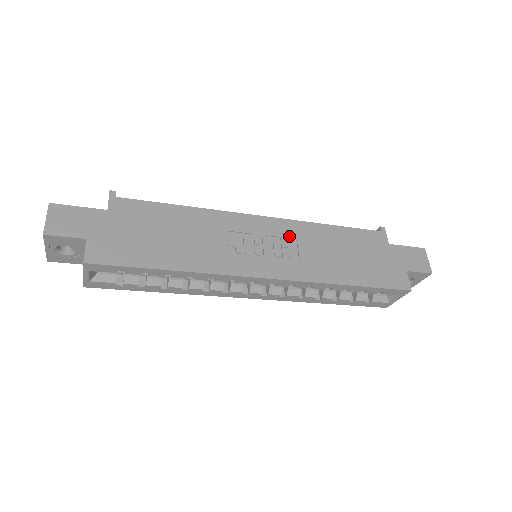
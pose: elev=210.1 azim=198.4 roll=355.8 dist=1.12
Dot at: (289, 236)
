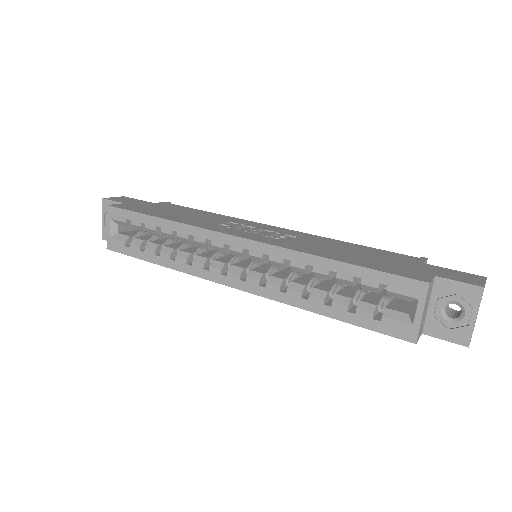
Dot at: (291, 235)
